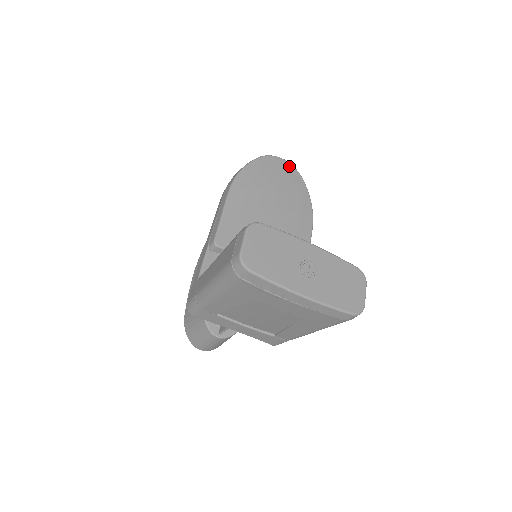
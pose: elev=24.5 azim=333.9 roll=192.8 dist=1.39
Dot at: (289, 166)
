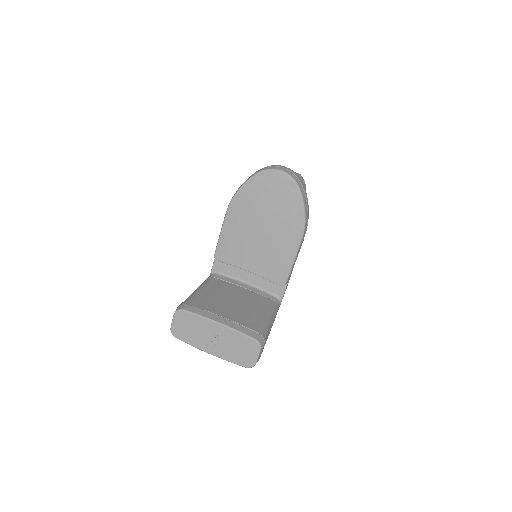
Dot at: (285, 179)
